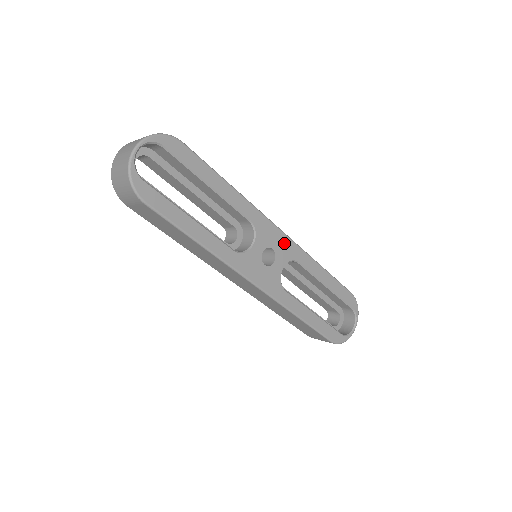
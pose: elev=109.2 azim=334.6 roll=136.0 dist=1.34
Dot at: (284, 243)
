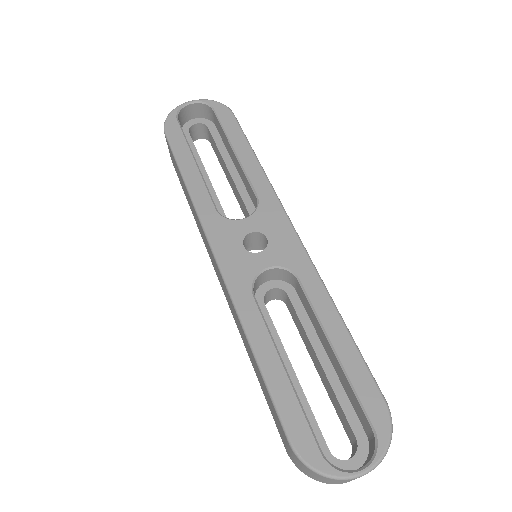
Dot at: (289, 243)
